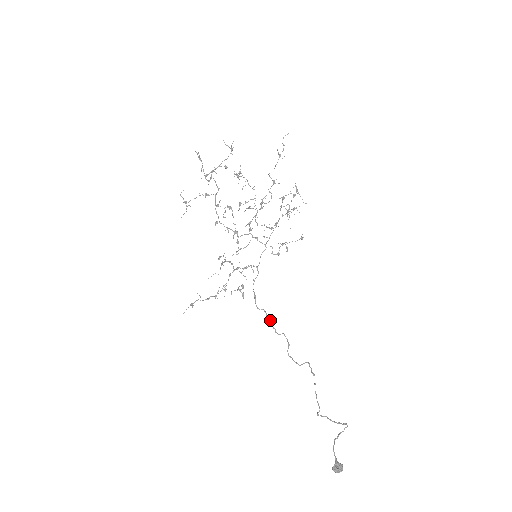
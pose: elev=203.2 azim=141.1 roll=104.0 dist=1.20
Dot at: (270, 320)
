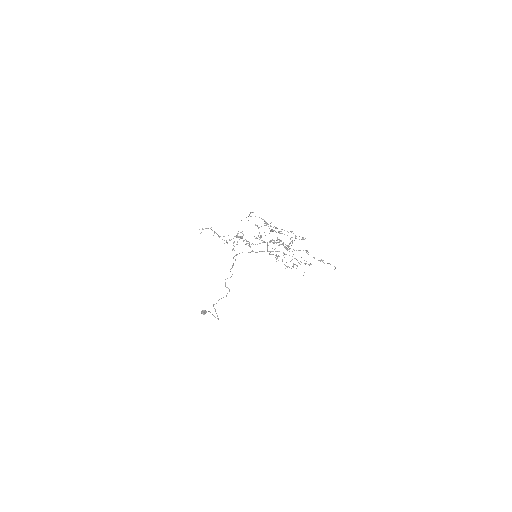
Dot at: (233, 265)
